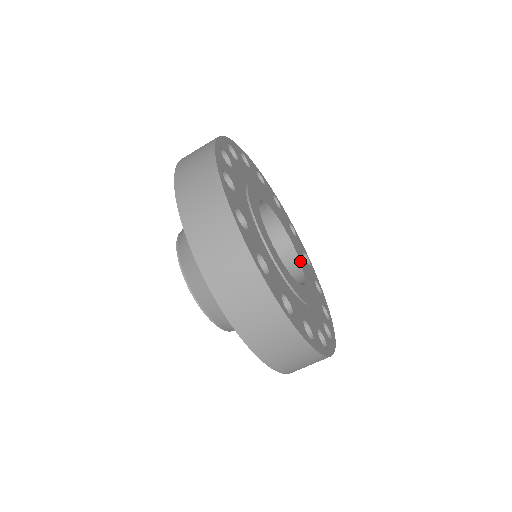
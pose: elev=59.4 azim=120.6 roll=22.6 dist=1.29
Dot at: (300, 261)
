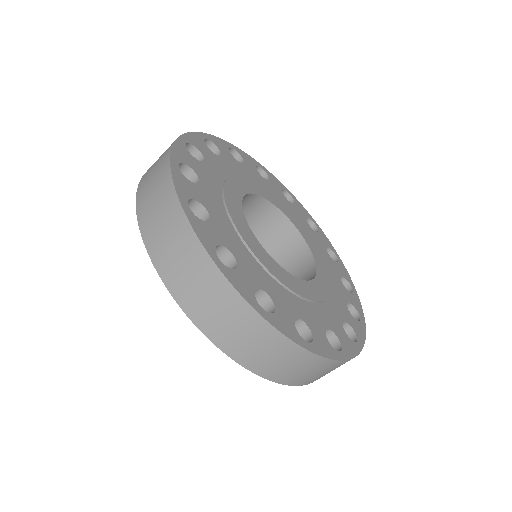
Dot at: (281, 211)
